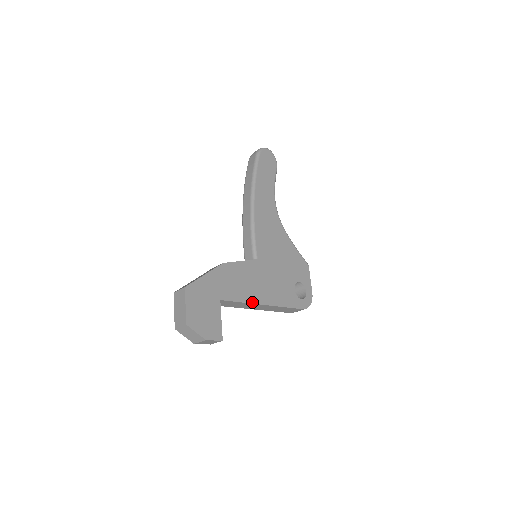
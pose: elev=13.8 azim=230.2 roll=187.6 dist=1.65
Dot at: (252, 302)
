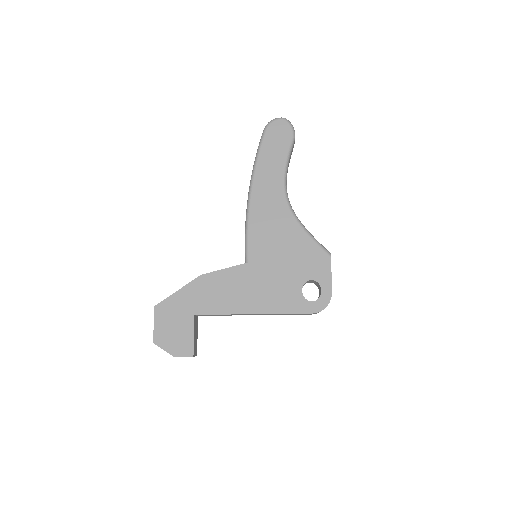
Dot at: (235, 313)
